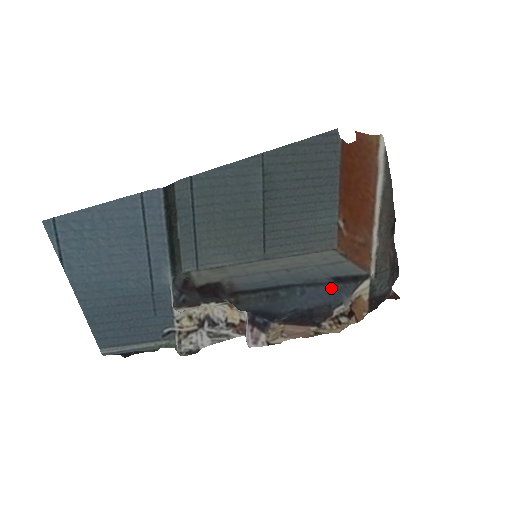
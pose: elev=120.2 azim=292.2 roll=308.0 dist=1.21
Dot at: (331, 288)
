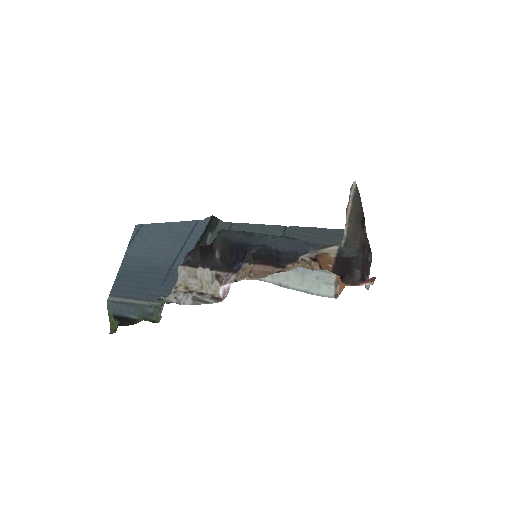
Dot at: (300, 241)
